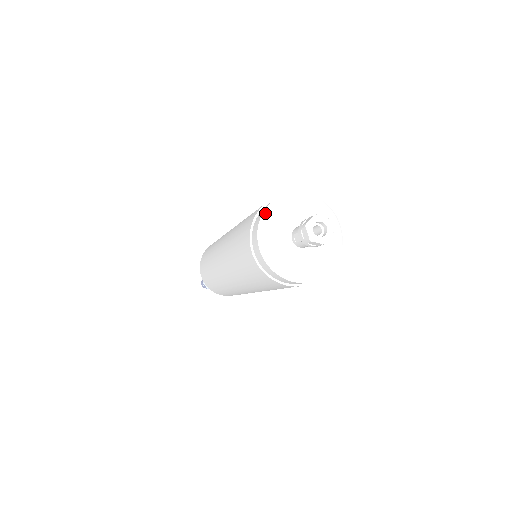
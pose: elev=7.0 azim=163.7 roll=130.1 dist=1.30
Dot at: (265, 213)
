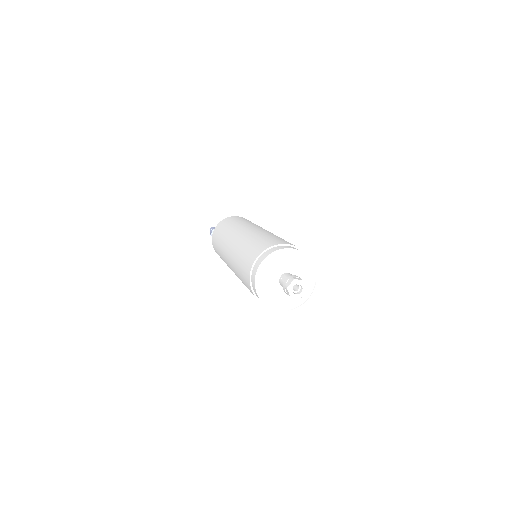
Dot at: (285, 250)
